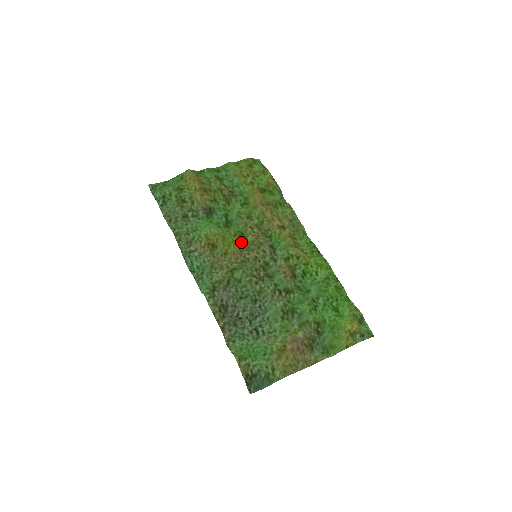
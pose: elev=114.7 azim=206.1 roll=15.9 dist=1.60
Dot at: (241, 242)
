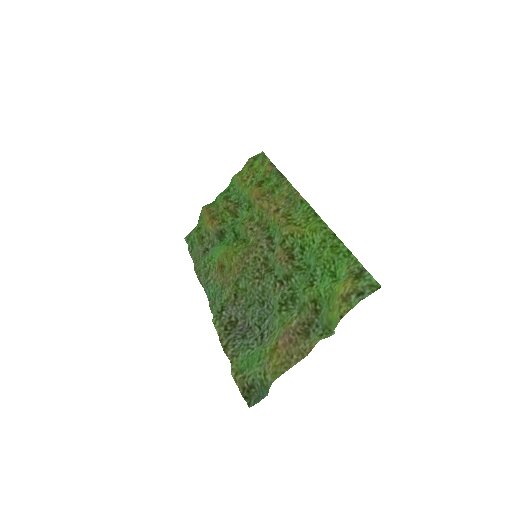
Dot at: (241, 250)
